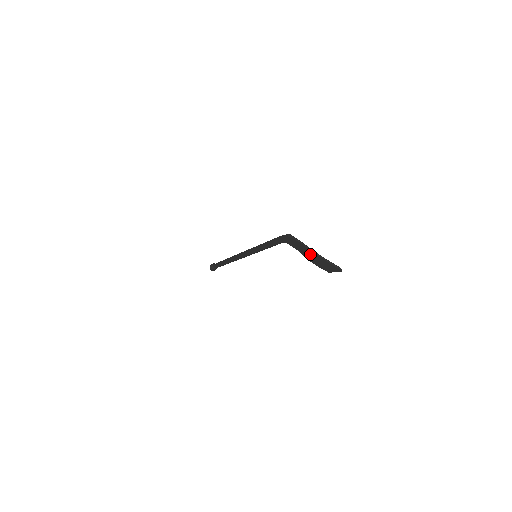
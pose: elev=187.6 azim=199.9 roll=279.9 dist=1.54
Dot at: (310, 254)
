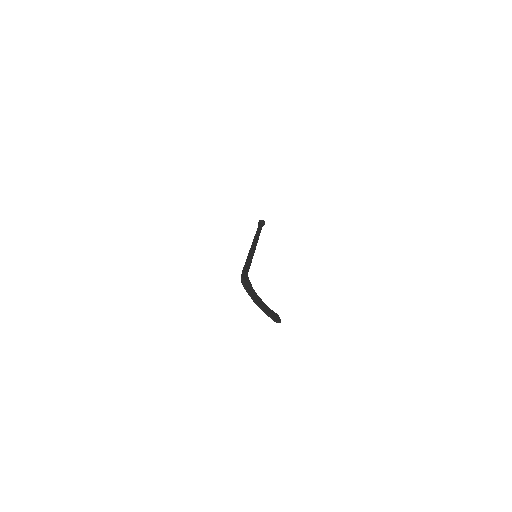
Dot at: occluded
